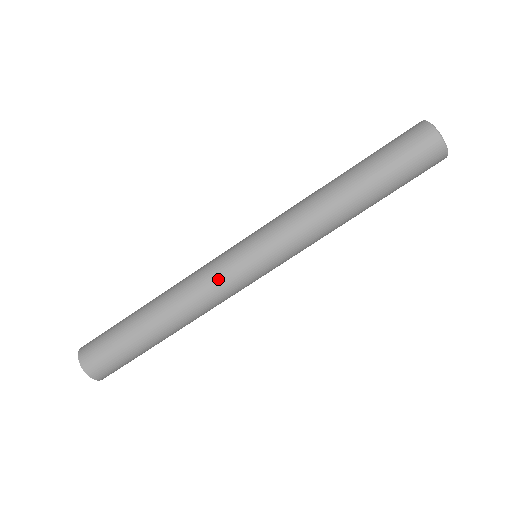
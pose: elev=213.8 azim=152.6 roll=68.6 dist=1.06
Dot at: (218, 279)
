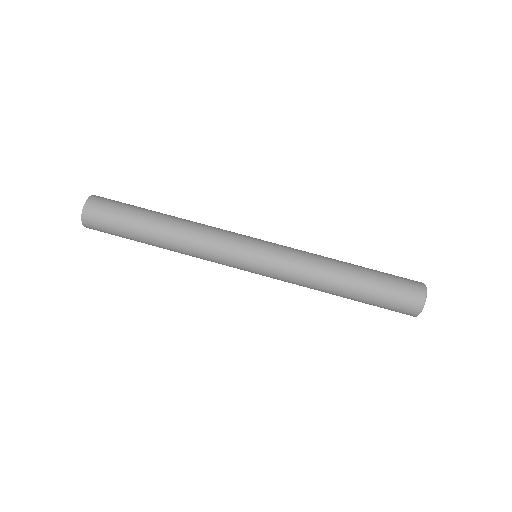
Dot at: (219, 262)
